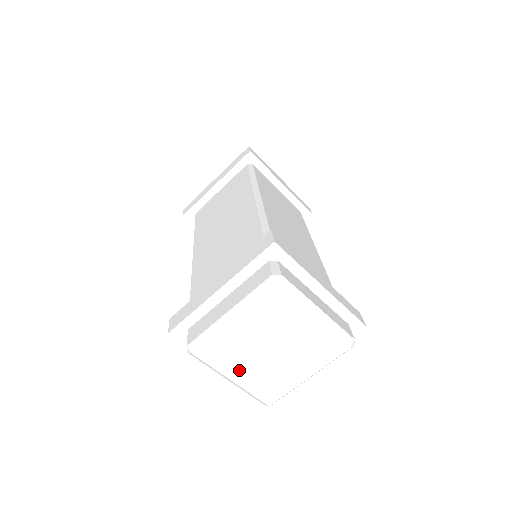
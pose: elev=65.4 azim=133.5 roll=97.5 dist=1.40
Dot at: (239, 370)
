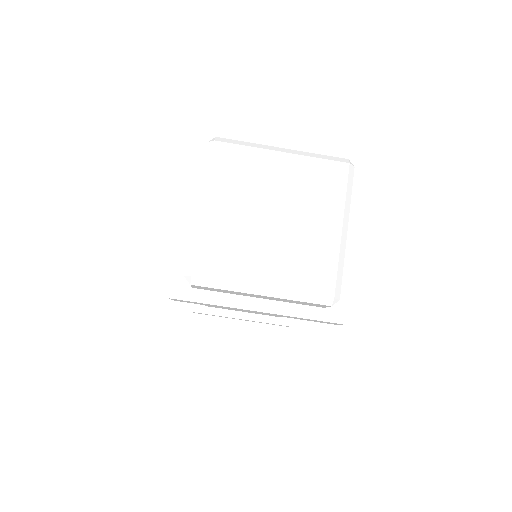
Dot at: (223, 203)
